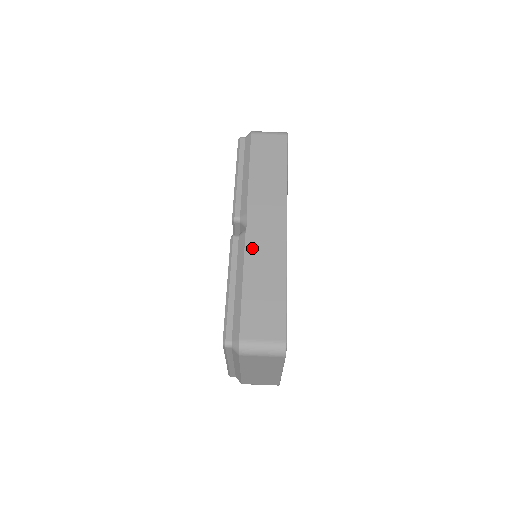
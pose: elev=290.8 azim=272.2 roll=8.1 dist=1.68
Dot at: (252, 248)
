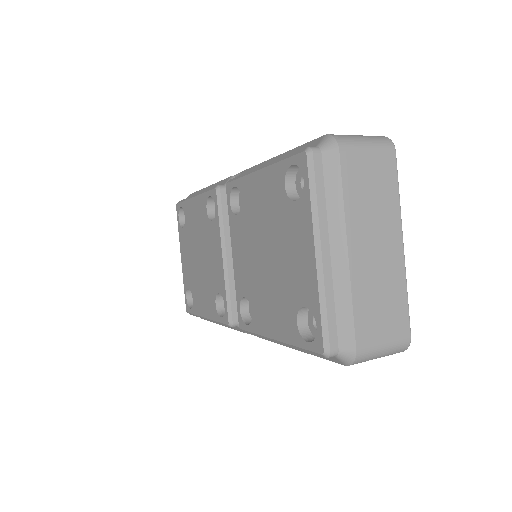
Dot at: occluded
